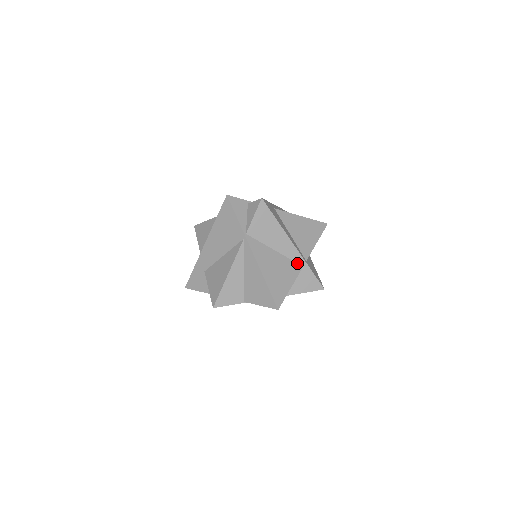
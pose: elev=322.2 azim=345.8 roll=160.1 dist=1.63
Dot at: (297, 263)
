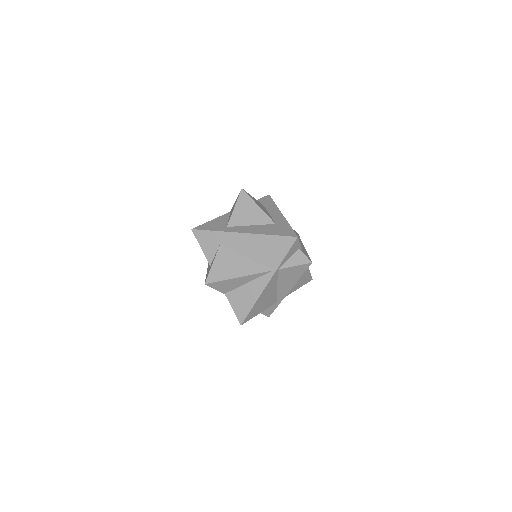
Dot at: (277, 299)
